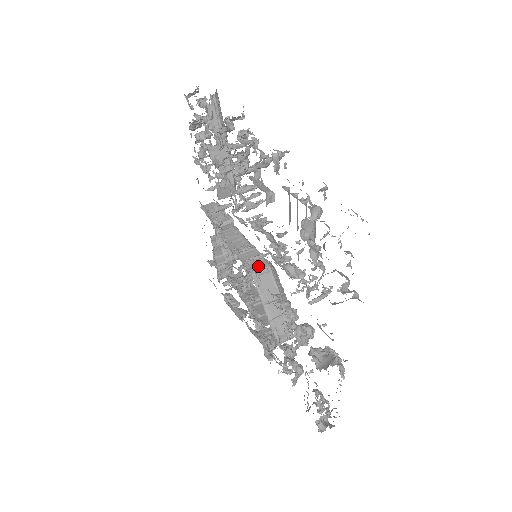
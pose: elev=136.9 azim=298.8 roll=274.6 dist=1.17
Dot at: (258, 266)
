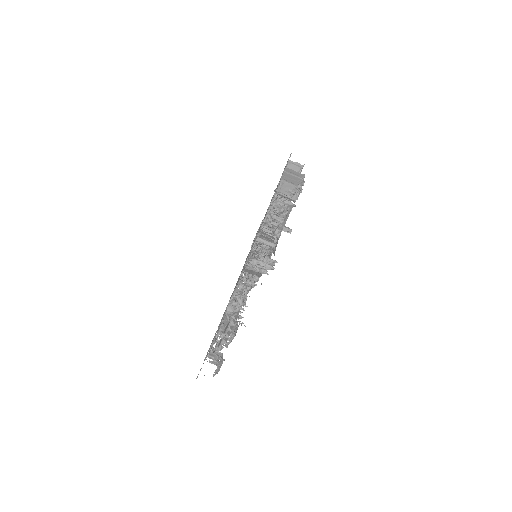
Dot at: occluded
